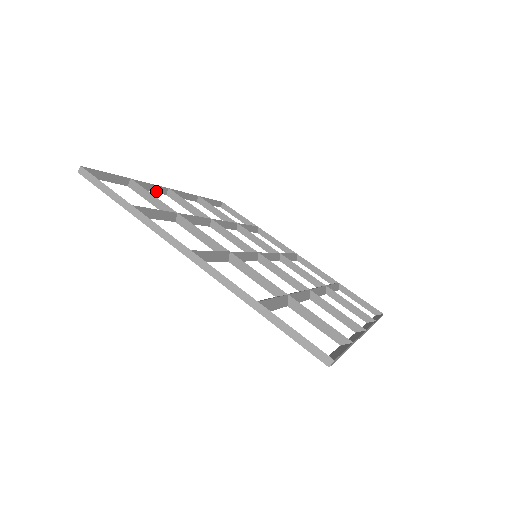
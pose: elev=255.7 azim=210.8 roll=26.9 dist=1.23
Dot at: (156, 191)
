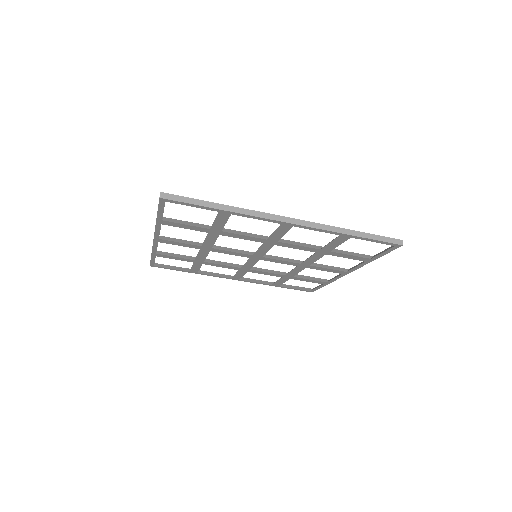
Dot at: (219, 276)
